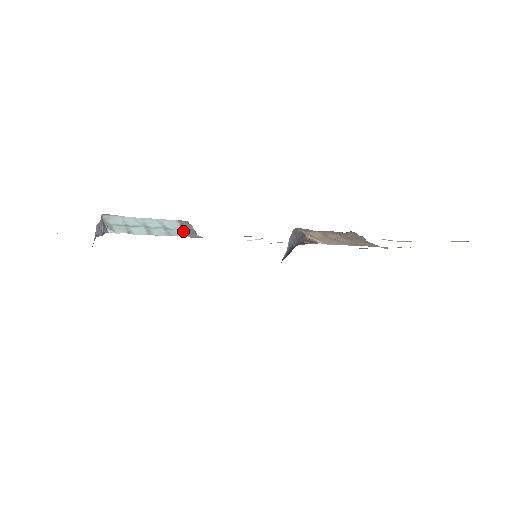
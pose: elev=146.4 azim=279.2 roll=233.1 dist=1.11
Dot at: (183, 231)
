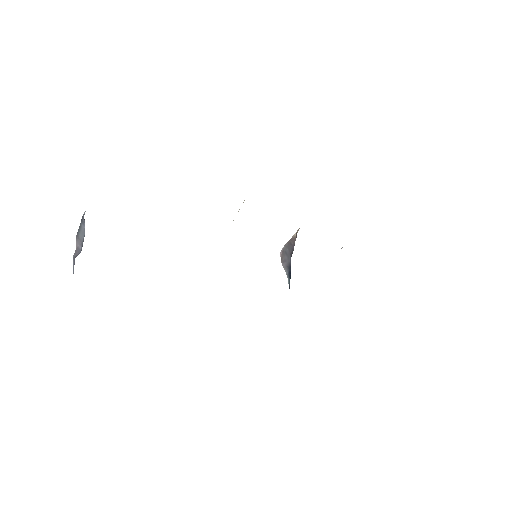
Dot at: occluded
